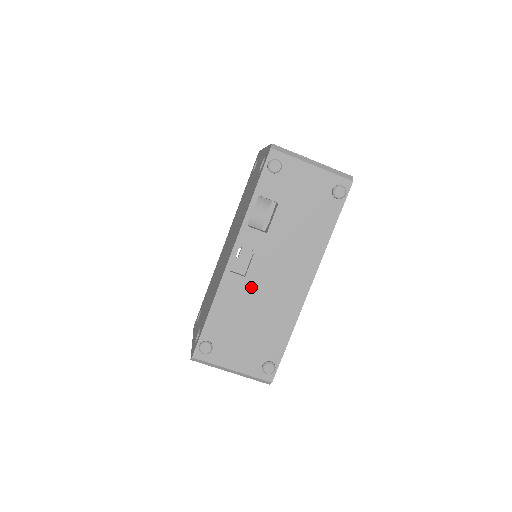
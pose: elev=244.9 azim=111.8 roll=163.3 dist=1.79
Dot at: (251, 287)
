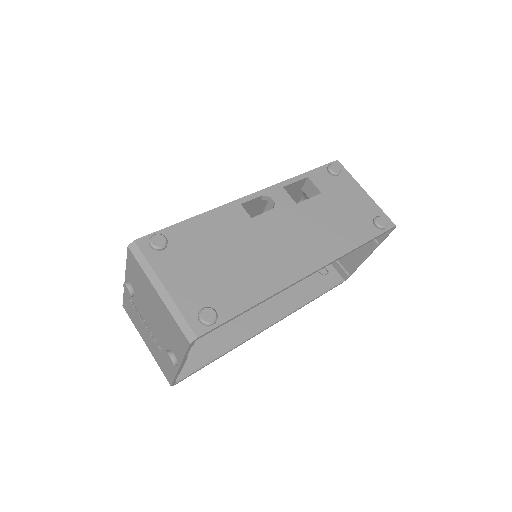
Dot at: (250, 230)
